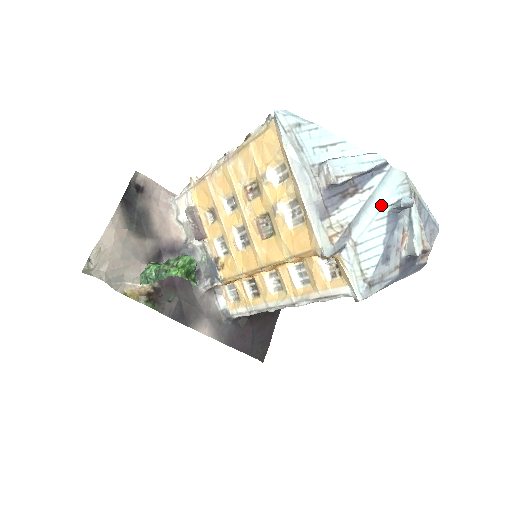
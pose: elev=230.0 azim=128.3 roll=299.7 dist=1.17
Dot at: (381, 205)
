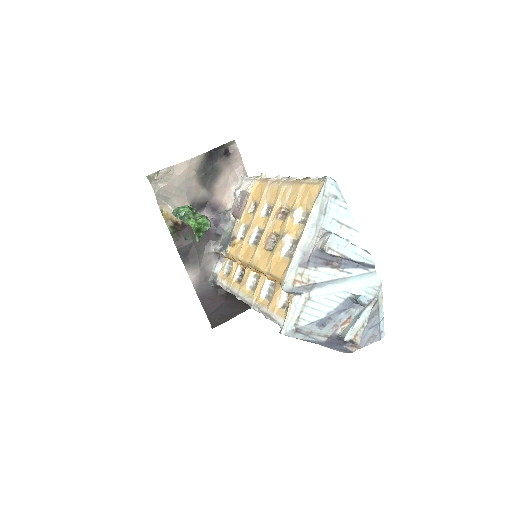
Dot at: (347, 289)
